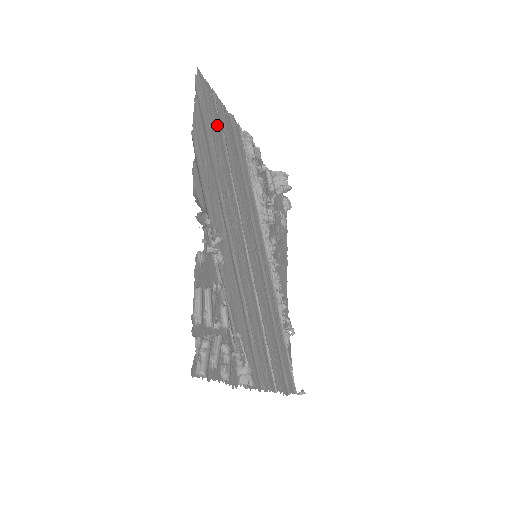
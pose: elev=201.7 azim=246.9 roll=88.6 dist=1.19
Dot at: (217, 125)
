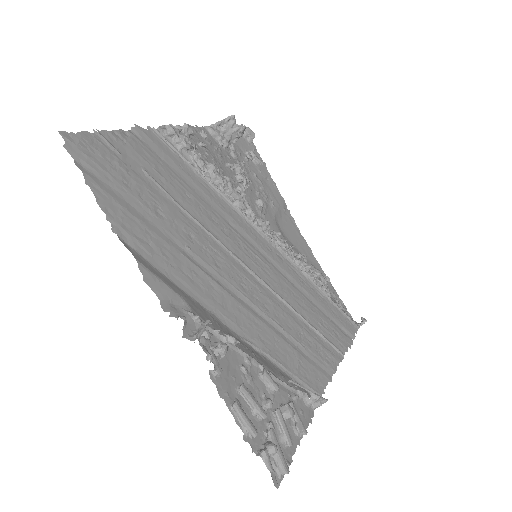
Dot at: (129, 171)
